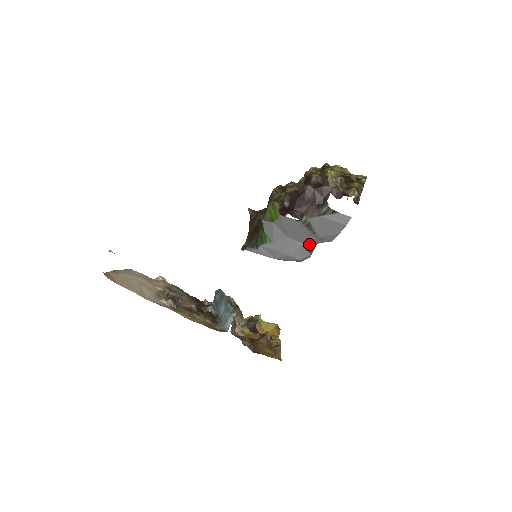
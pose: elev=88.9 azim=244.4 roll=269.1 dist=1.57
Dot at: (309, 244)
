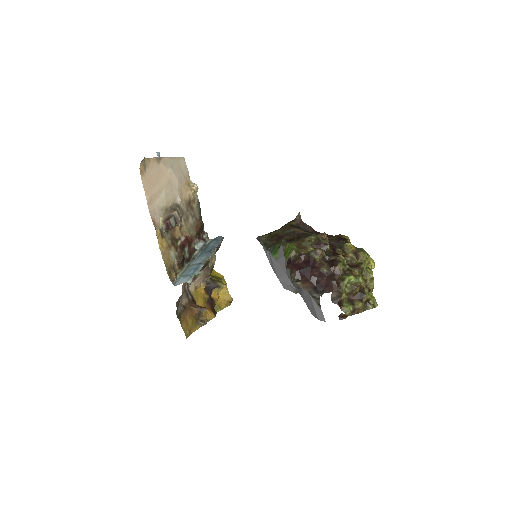
Dot at: occluded
